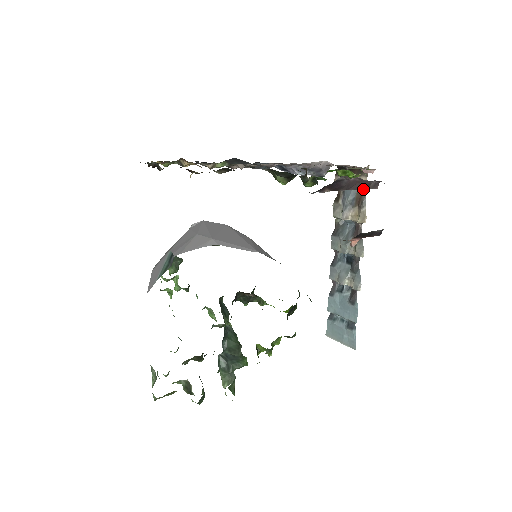
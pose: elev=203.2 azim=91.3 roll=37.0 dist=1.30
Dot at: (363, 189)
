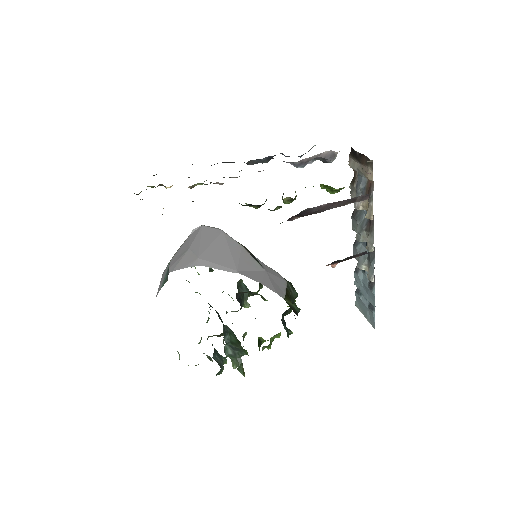
Dot at: occluded
